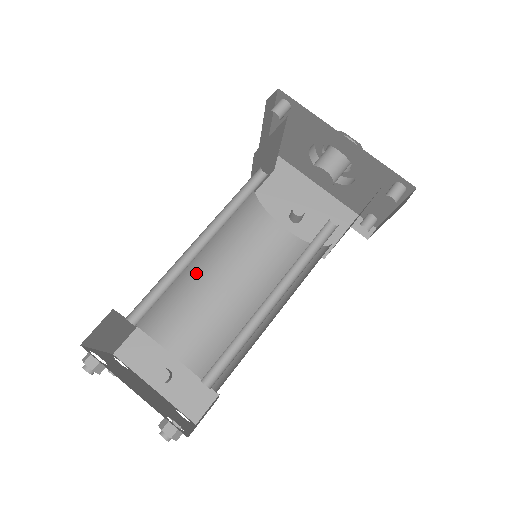
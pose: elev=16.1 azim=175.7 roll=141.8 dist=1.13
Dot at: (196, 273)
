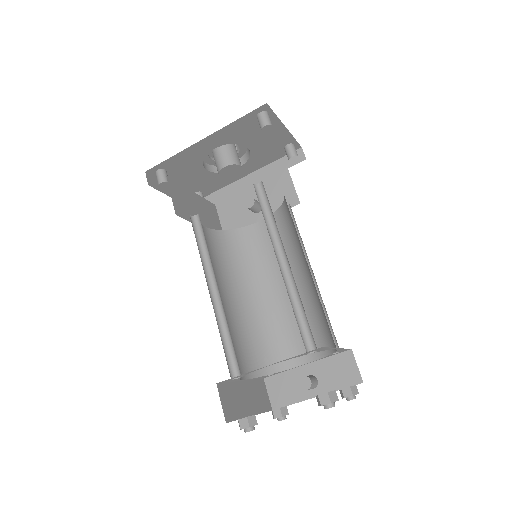
Dot at: (248, 309)
